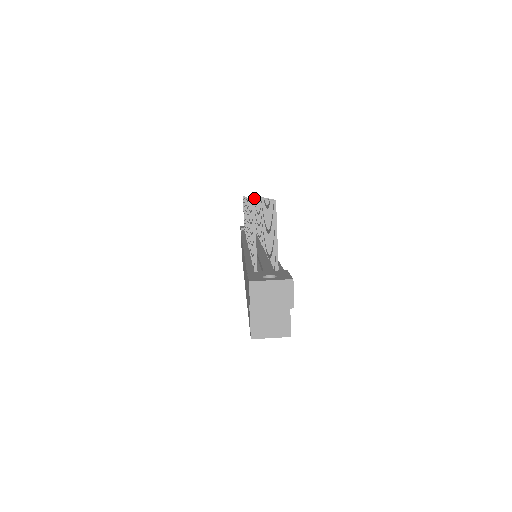
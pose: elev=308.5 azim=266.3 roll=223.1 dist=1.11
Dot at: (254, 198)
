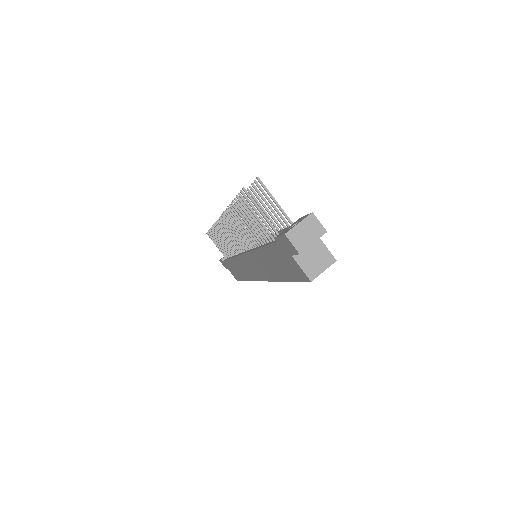
Dot at: occluded
